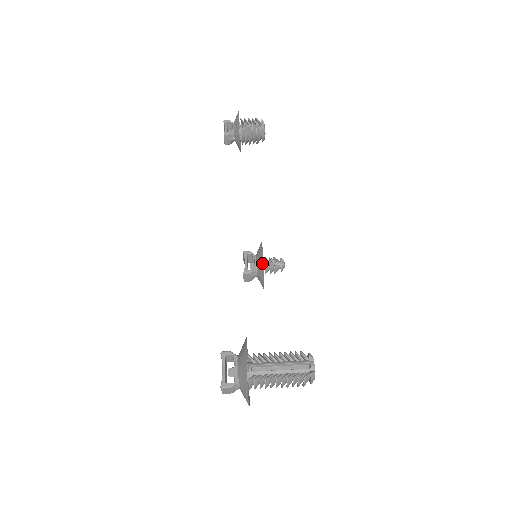
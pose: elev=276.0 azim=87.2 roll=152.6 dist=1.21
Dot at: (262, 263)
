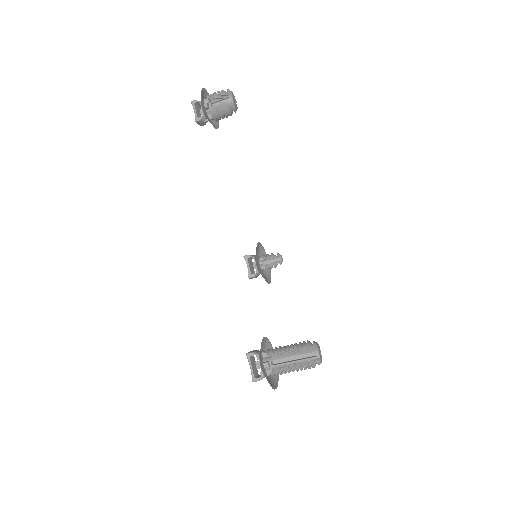
Dot at: (260, 272)
